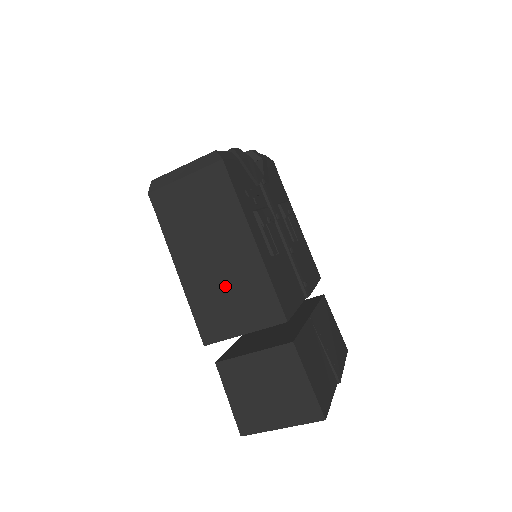
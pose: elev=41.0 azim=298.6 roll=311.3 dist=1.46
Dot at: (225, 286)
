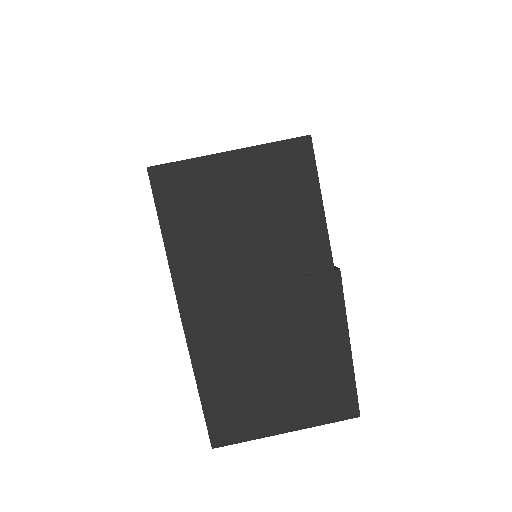
Dot at: occluded
